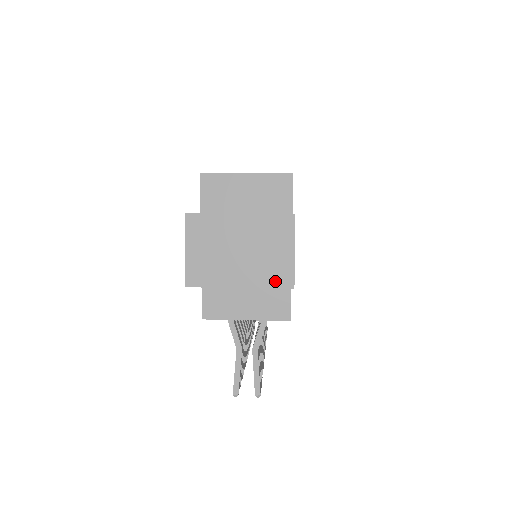
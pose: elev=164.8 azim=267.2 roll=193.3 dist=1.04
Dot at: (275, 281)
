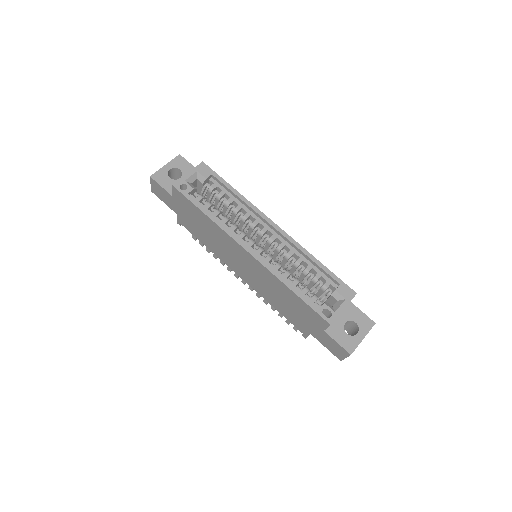
Dot at: occluded
